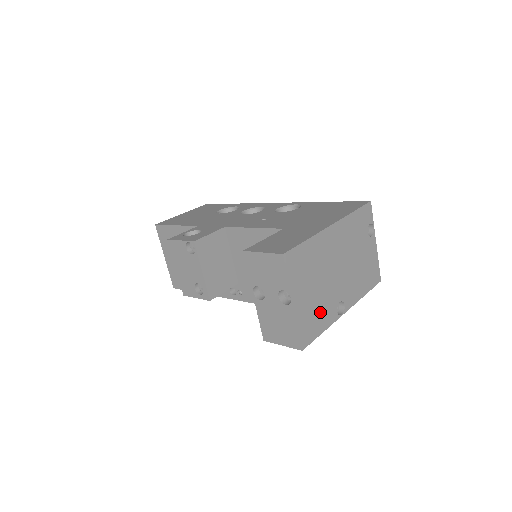
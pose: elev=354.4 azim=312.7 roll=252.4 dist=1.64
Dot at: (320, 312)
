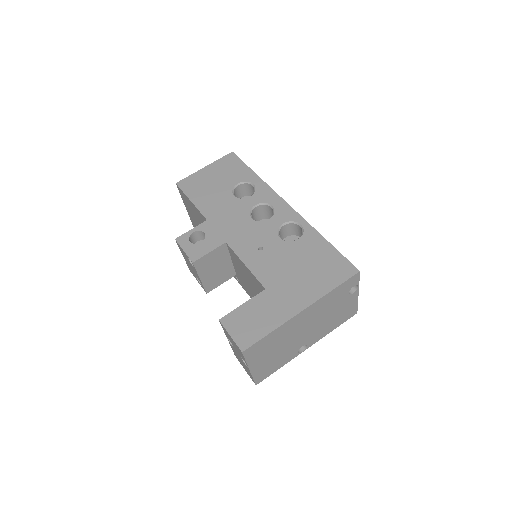
Dot at: (278, 361)
